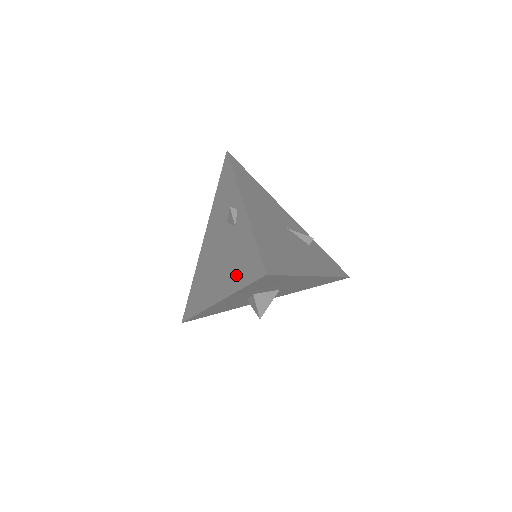
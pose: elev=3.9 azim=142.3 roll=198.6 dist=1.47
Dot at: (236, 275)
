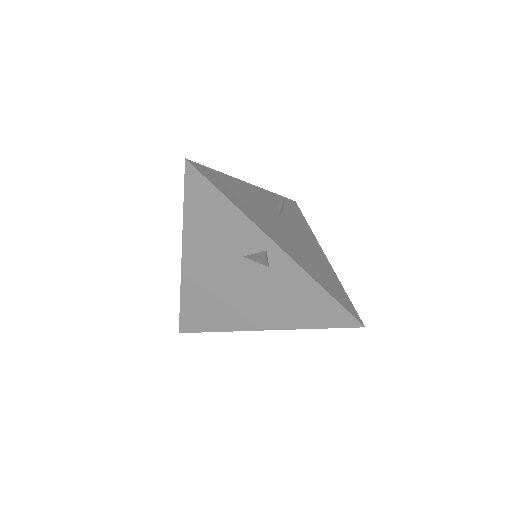
Dot at: (298, 315)
